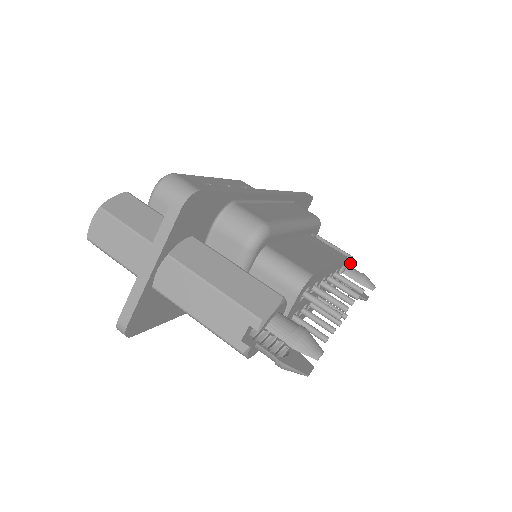
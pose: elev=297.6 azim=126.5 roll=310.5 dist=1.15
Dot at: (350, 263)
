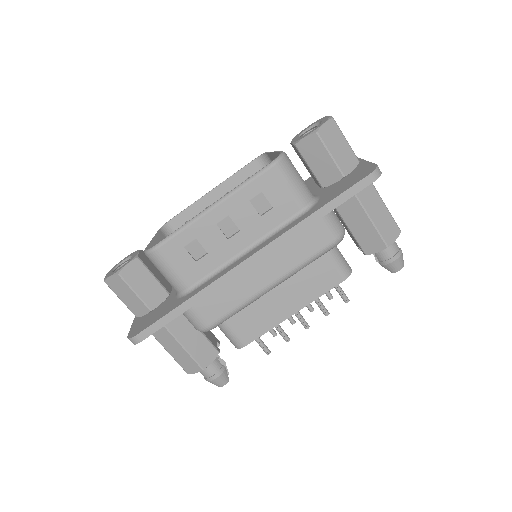
Dot at: (390, 242)
